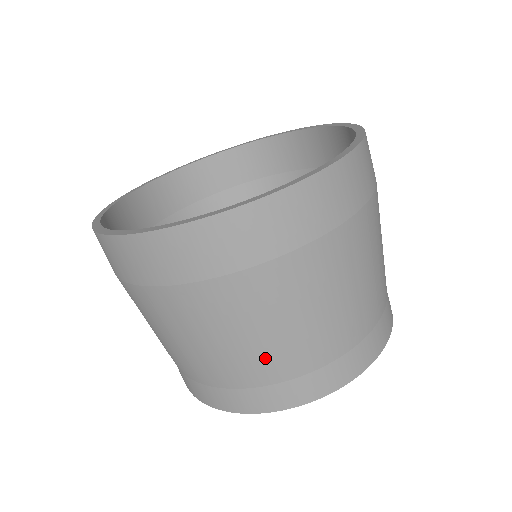
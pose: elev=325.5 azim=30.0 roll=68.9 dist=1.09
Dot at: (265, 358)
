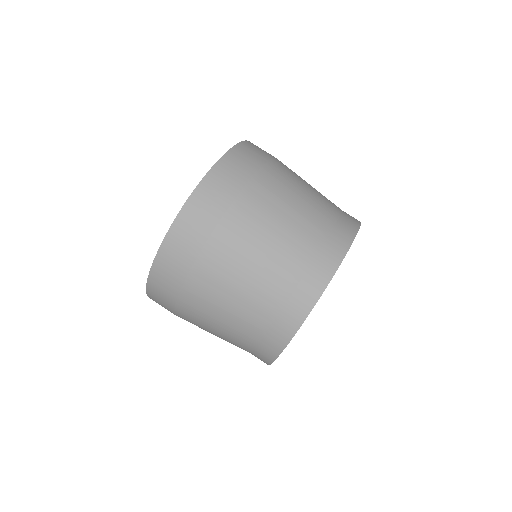
Dot at: (319, 204)
